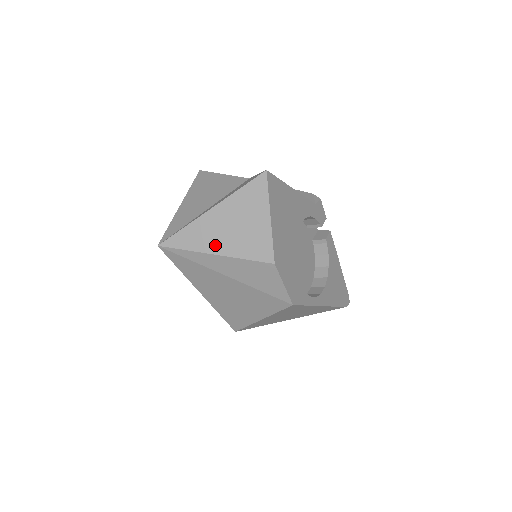
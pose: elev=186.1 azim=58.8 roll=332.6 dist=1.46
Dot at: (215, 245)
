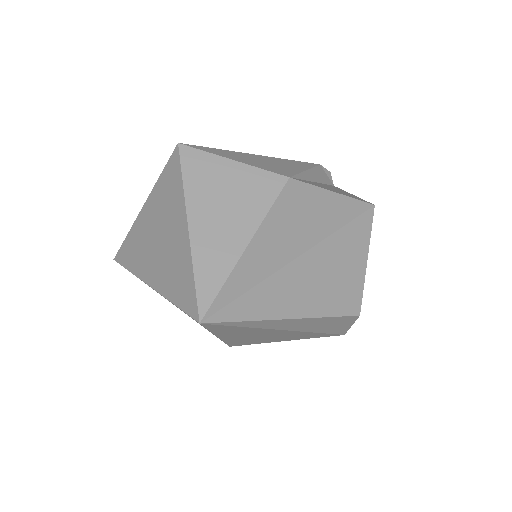
Dot at: (289, 308)
